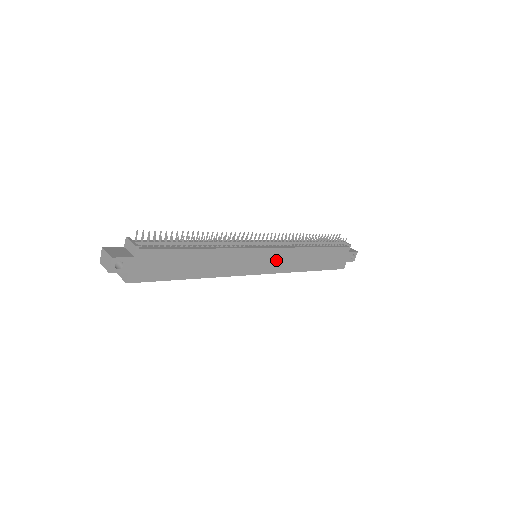
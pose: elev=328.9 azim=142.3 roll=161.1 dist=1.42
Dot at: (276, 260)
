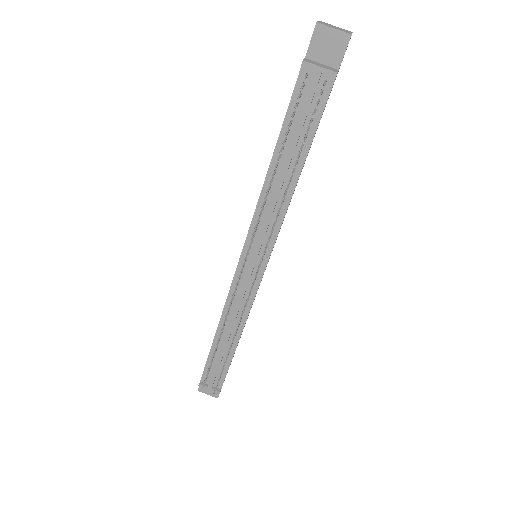
Dot at: occluded
